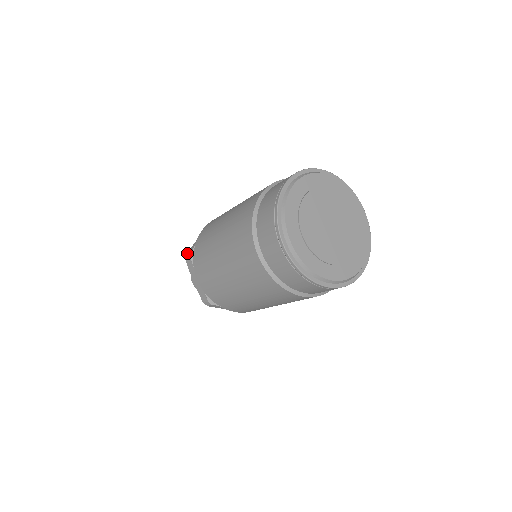
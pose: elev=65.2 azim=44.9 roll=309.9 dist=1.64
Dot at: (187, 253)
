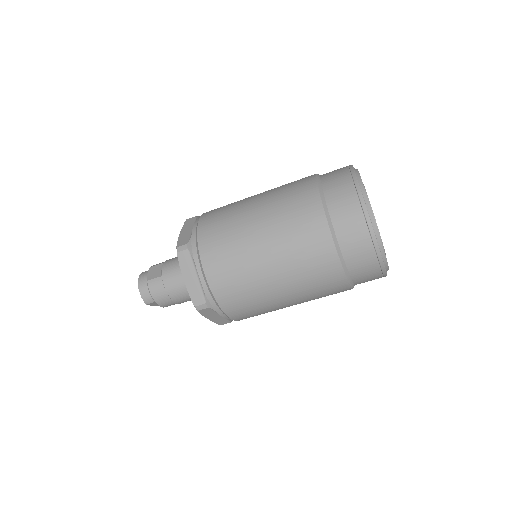
Dot at: occluded
